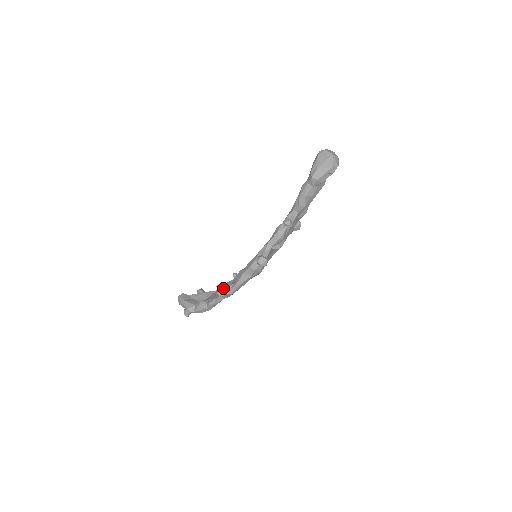
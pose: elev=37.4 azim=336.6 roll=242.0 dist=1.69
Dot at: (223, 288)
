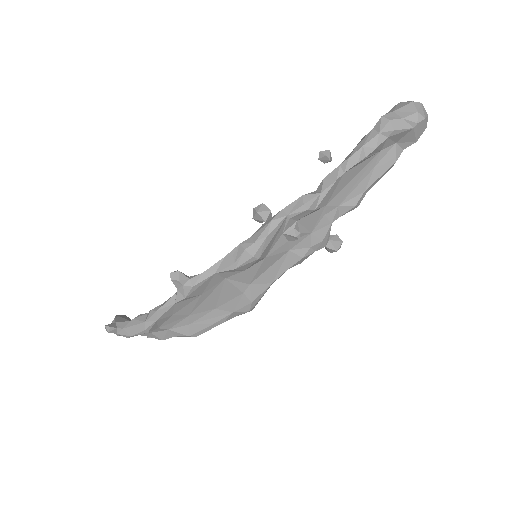
Dot at: (183, 273)
